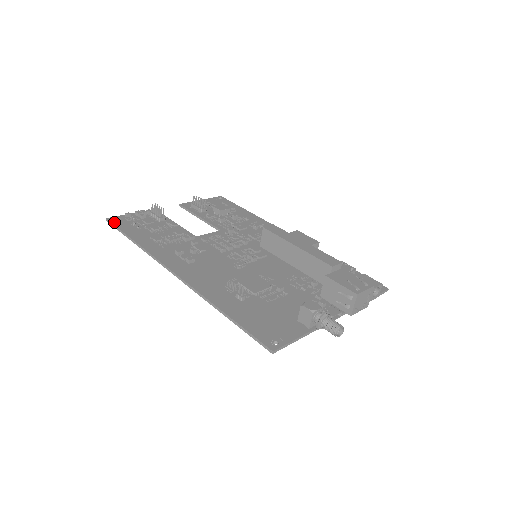
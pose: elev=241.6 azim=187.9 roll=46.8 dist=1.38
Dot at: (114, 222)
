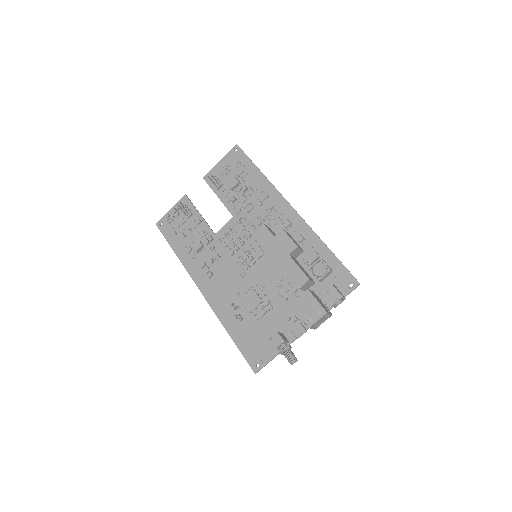
Dot at: (161, 229)
